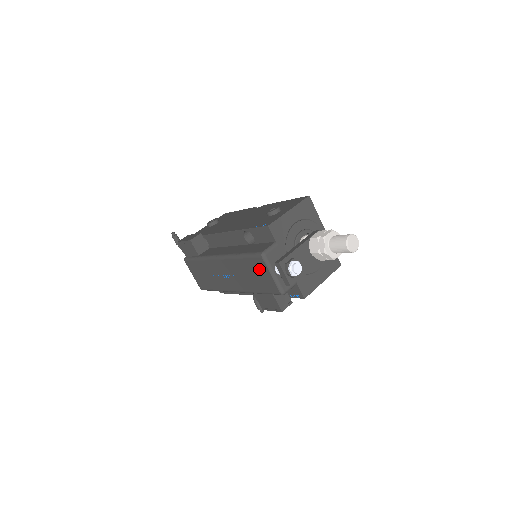
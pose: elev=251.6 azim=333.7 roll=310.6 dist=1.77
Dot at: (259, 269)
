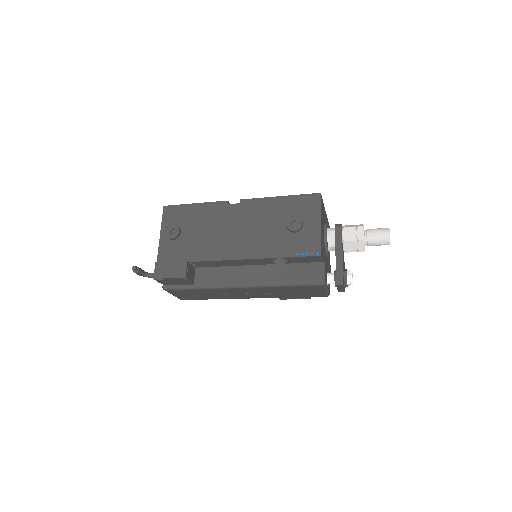
Dot at: (310, 290)
